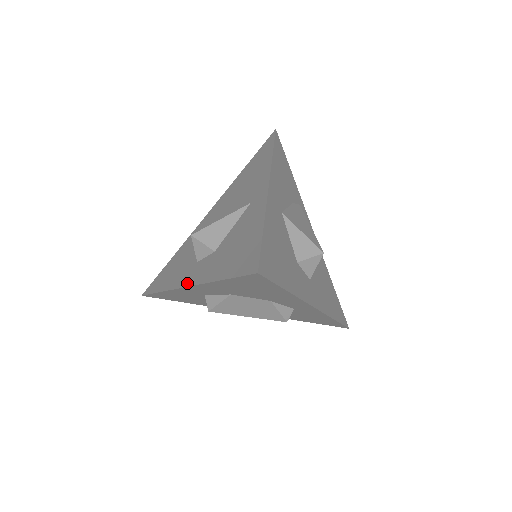
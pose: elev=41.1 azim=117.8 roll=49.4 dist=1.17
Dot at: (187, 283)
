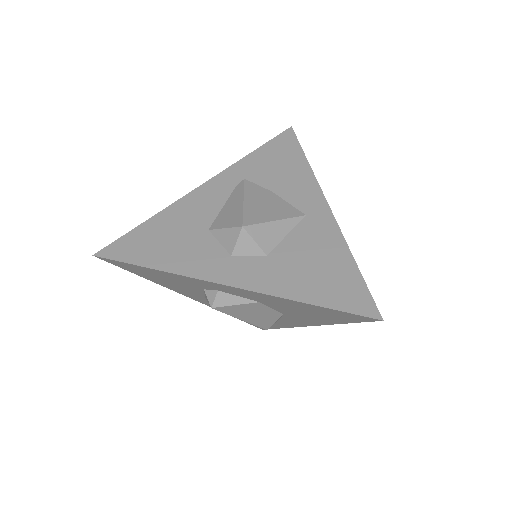
Dot at: (229, 281)
